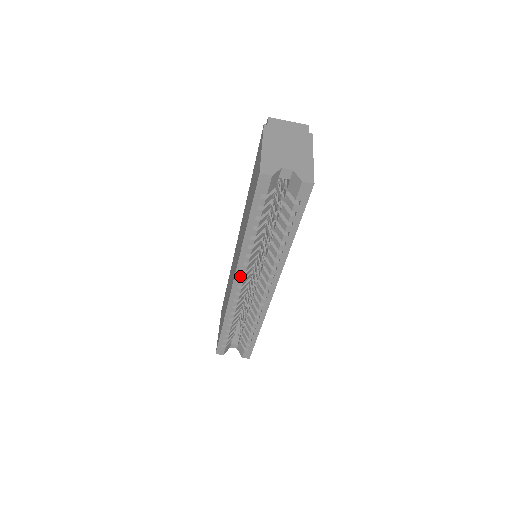
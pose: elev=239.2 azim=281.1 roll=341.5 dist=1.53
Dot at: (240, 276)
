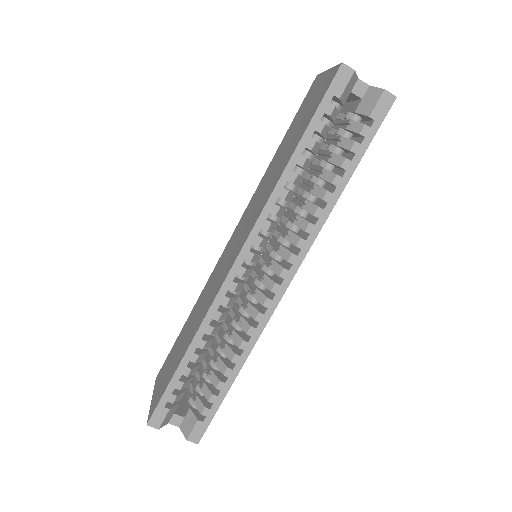
Dot at: (254, 241)
